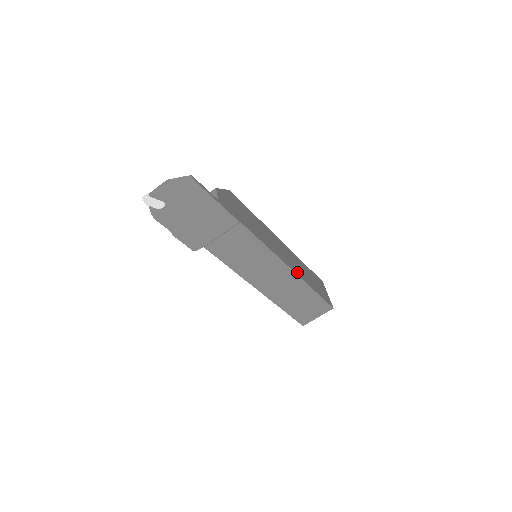
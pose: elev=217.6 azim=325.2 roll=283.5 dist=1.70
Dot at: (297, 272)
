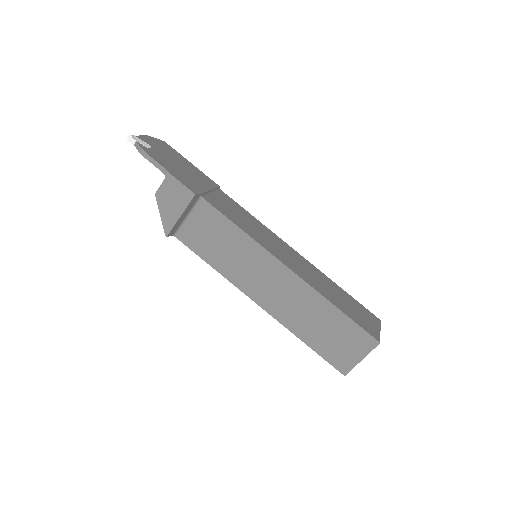
Dot at: occluded
